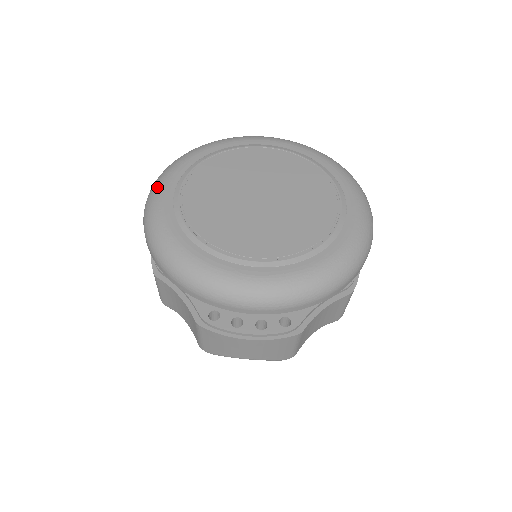
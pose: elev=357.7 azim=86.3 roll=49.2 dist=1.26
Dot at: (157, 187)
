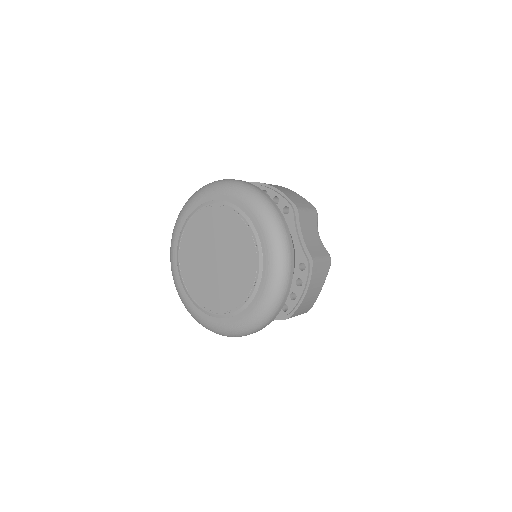
Dot at: (175, 224)
